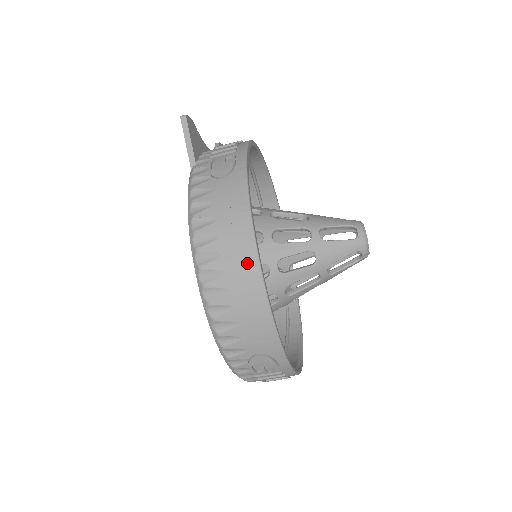
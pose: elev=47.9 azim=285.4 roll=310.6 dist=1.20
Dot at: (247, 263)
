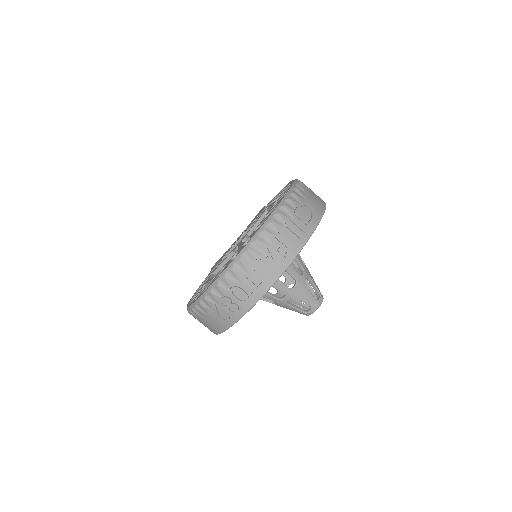
Dot at: occluded
